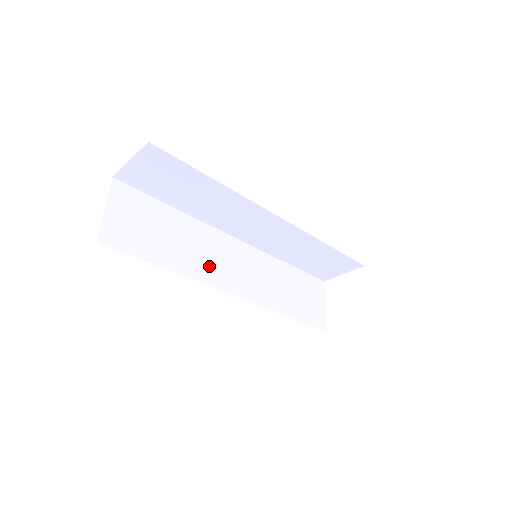
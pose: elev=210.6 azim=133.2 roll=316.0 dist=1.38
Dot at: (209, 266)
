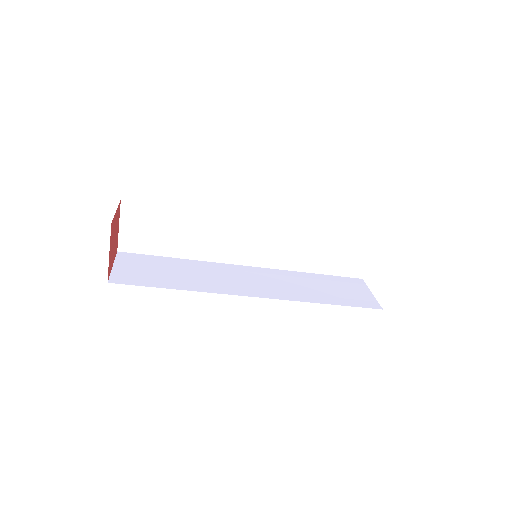
Dot at: (221, 284)
